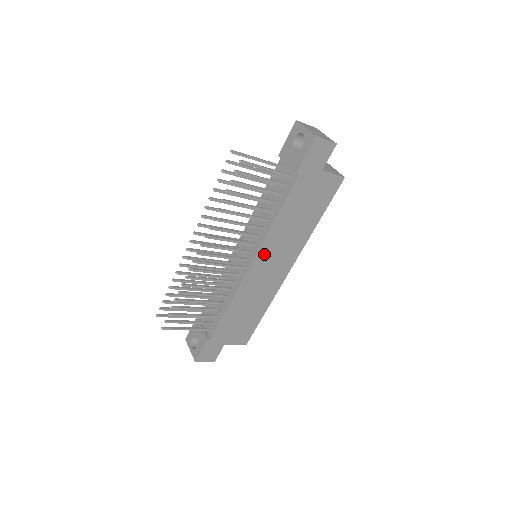
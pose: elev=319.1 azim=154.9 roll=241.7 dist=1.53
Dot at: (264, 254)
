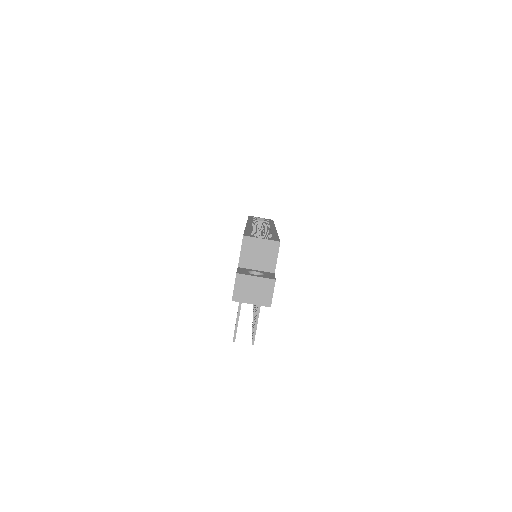
Dot at: occluded
